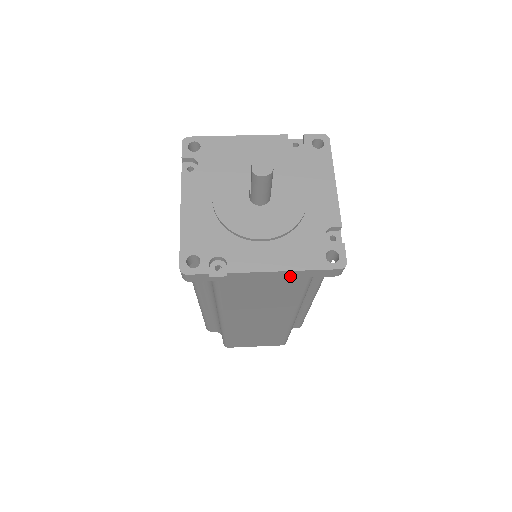
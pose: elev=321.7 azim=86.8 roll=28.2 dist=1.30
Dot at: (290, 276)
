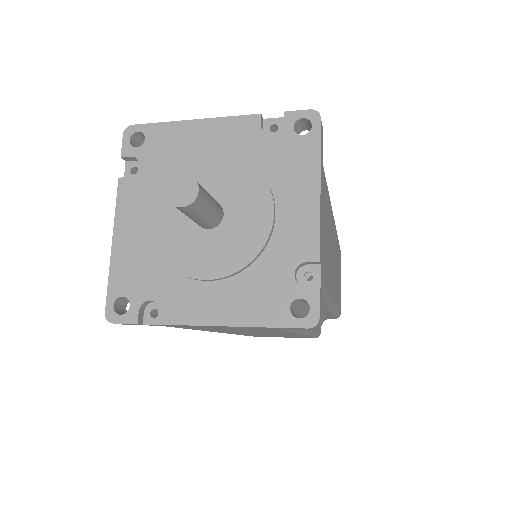
Dot at: (246, 327)
